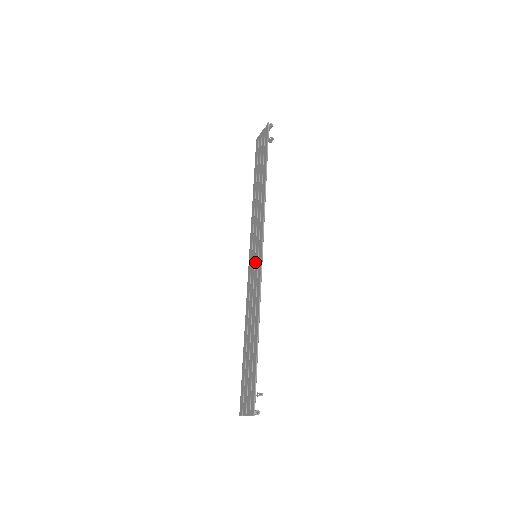
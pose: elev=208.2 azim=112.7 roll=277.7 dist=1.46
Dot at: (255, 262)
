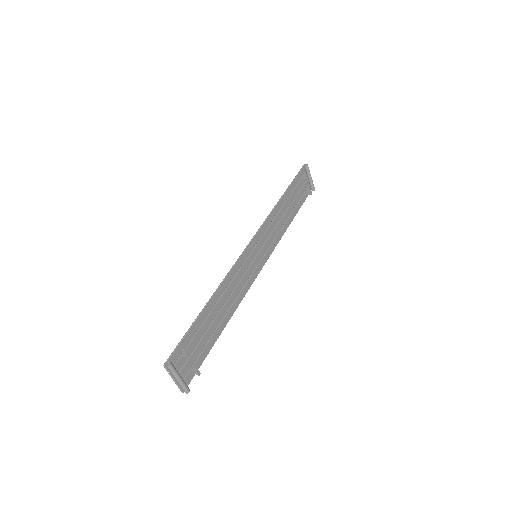
Dot at: (251, 259)
